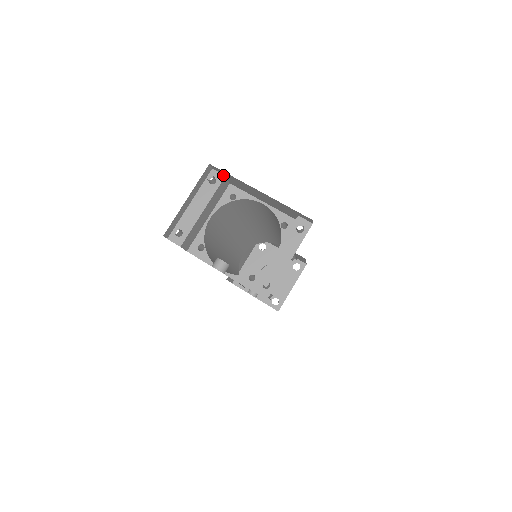
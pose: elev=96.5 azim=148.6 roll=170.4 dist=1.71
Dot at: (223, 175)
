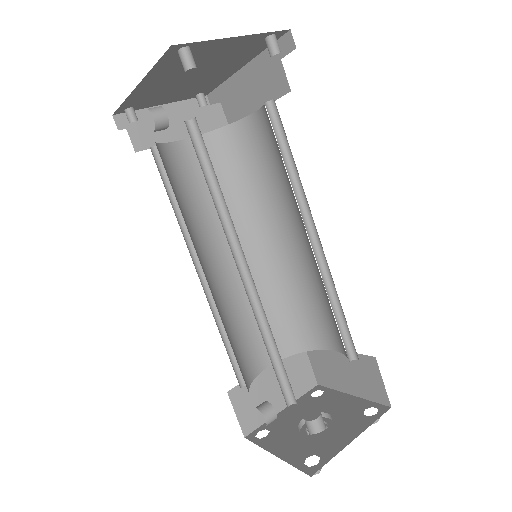
Dot at: (218, 104)
